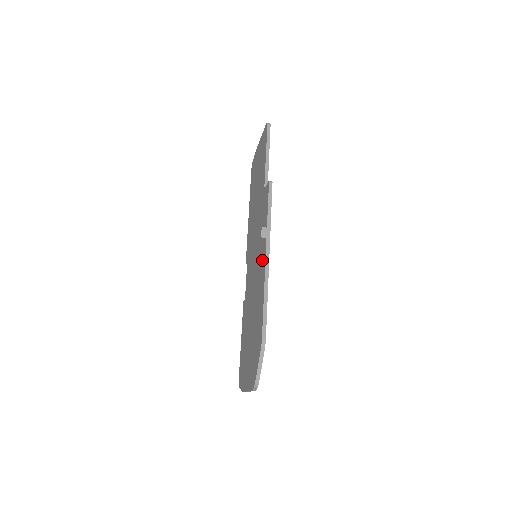
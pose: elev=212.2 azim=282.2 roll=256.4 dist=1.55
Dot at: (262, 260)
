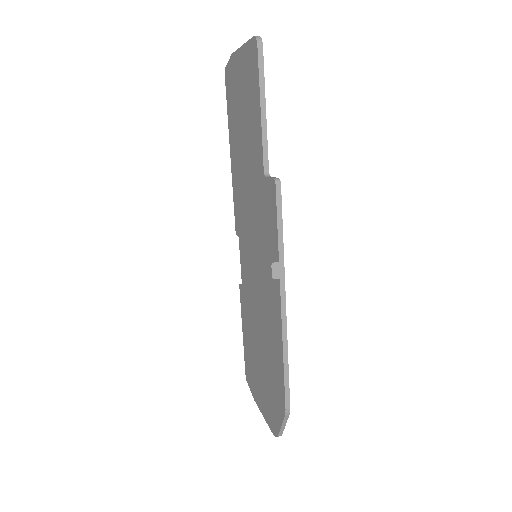
Dot at: (273, 298)
